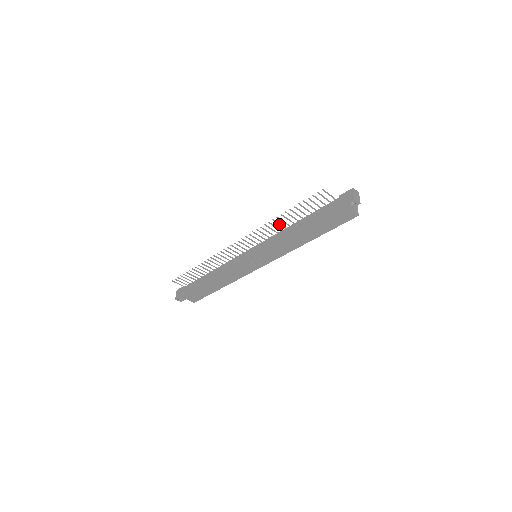
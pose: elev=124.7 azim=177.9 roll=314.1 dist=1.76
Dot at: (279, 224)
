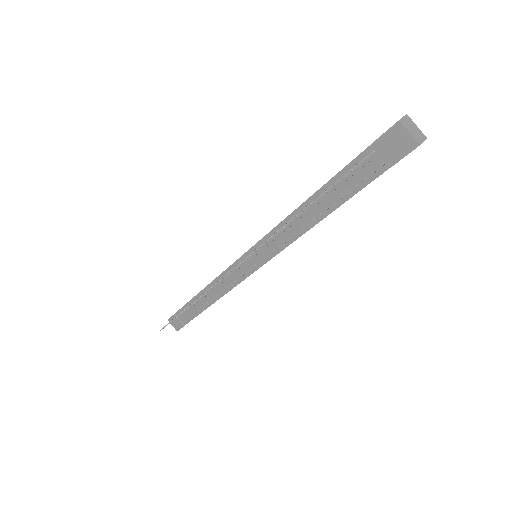
Dot at: occluded
